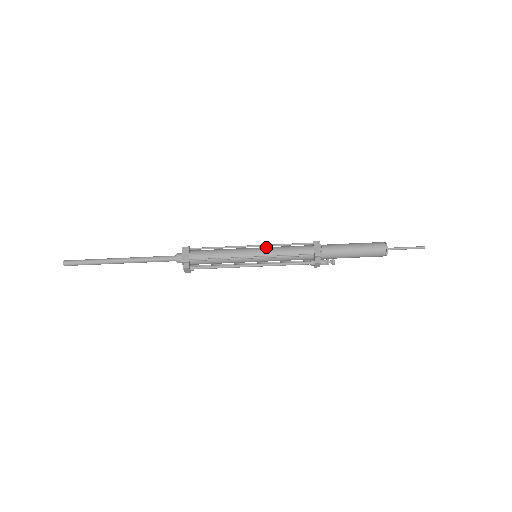
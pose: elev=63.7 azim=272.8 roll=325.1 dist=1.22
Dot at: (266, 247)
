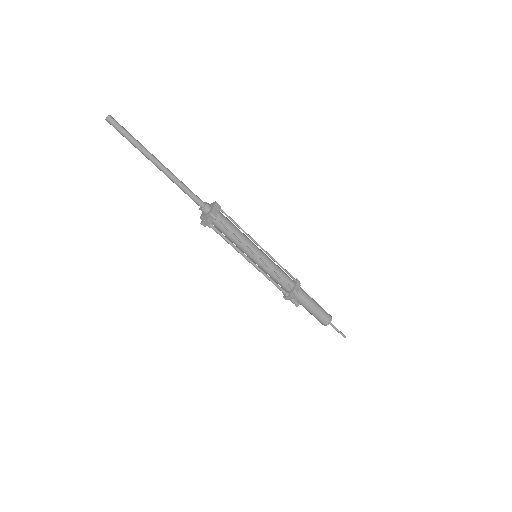
Dot at: occluded
